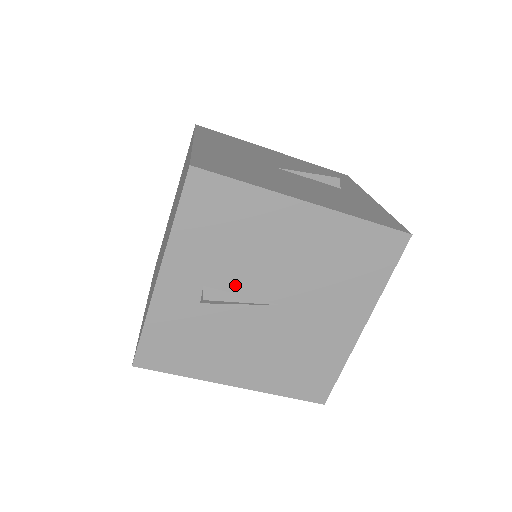
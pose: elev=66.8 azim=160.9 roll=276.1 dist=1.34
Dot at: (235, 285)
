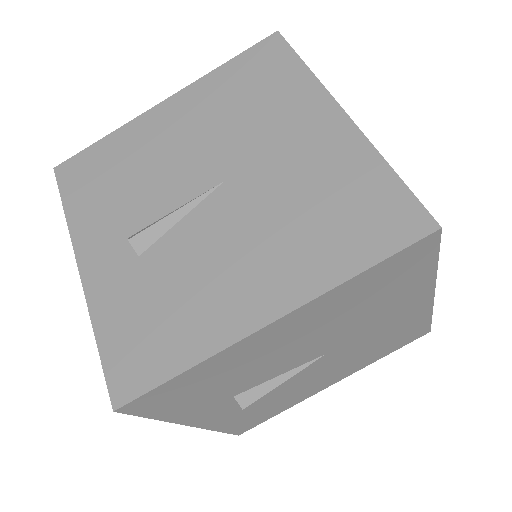
Dot at: (160, 208)
